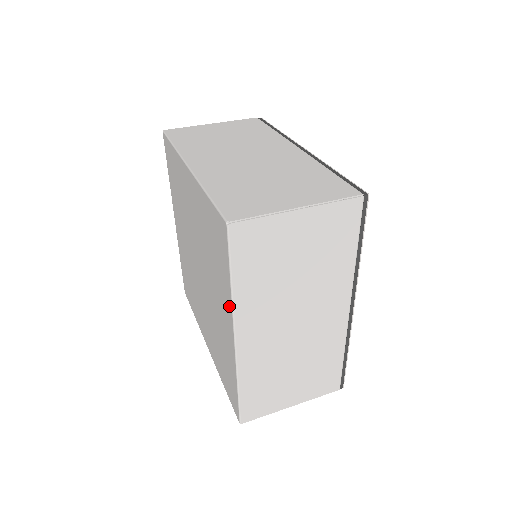
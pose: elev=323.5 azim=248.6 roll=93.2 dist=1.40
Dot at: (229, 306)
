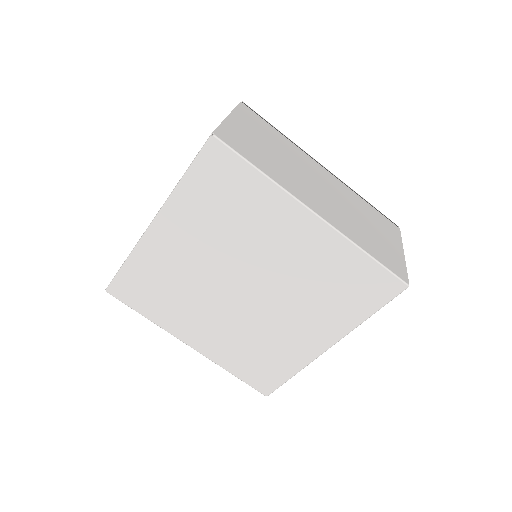
Dot at: (344, 329)
